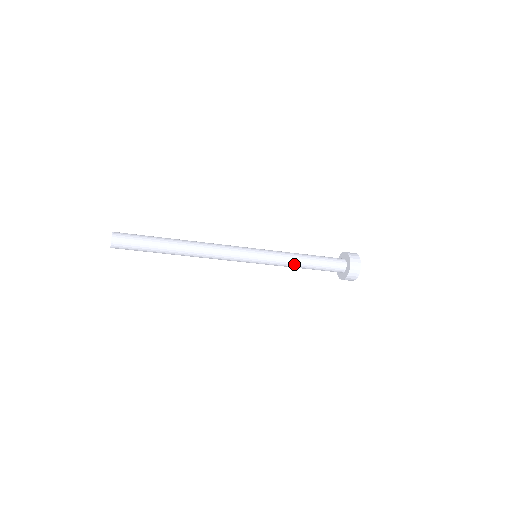
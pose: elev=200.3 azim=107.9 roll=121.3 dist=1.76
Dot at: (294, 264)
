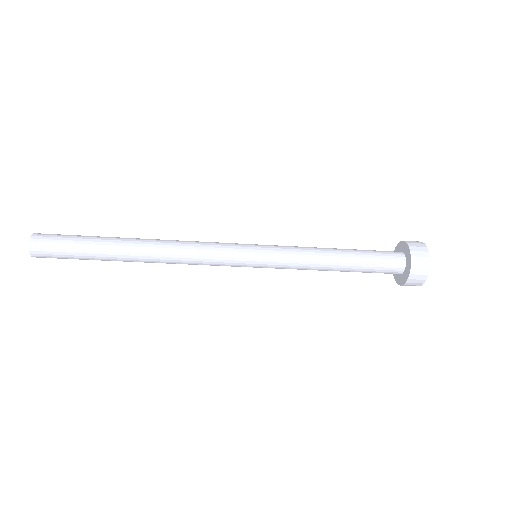
Dot at: (318, 254)
